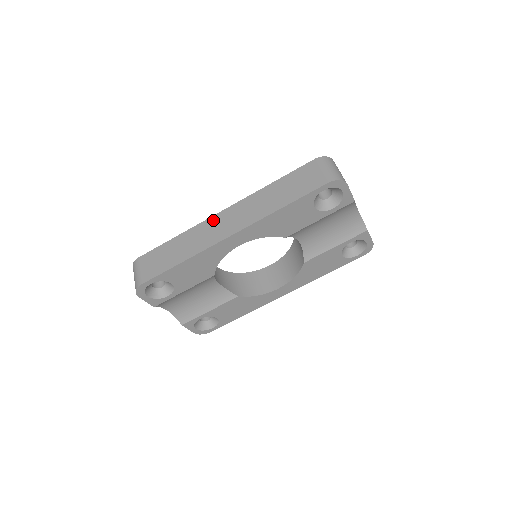
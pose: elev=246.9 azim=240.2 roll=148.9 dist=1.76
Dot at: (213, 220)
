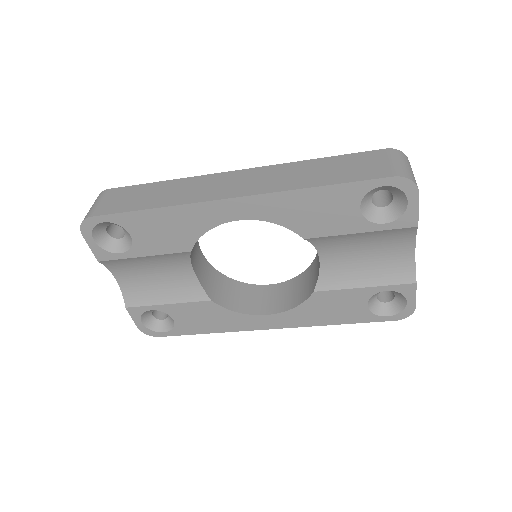
Dot at: (220, 176)
